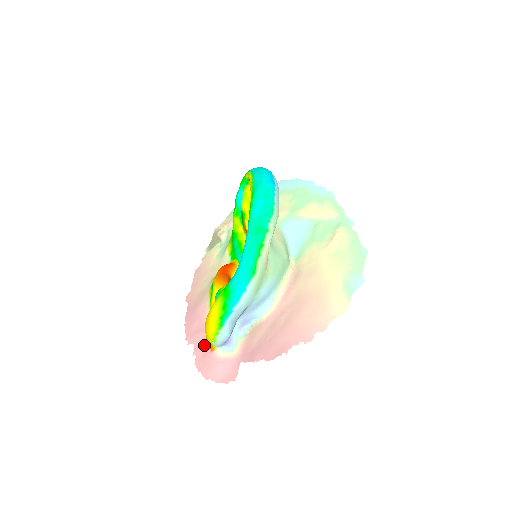
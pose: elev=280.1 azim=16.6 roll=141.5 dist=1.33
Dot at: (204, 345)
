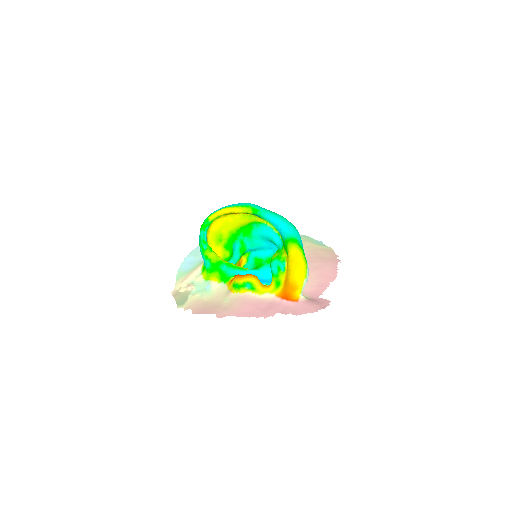
Dot at: (286, 306)
